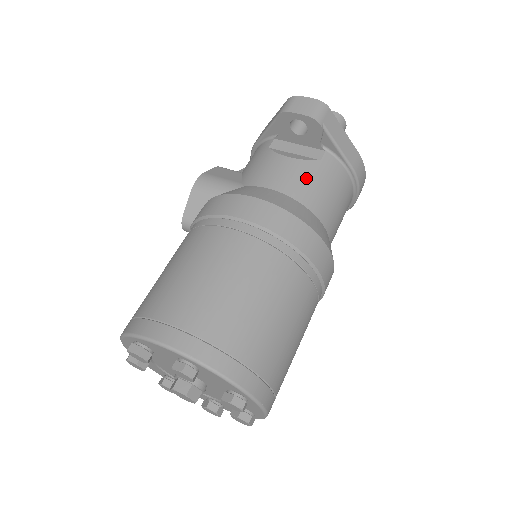
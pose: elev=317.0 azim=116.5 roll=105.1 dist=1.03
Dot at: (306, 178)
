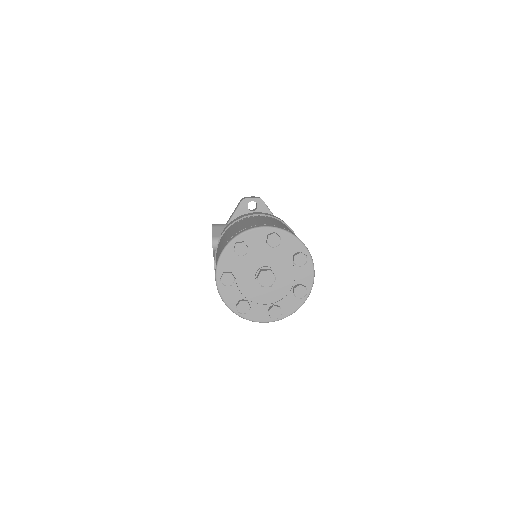
Dot at: occluded
